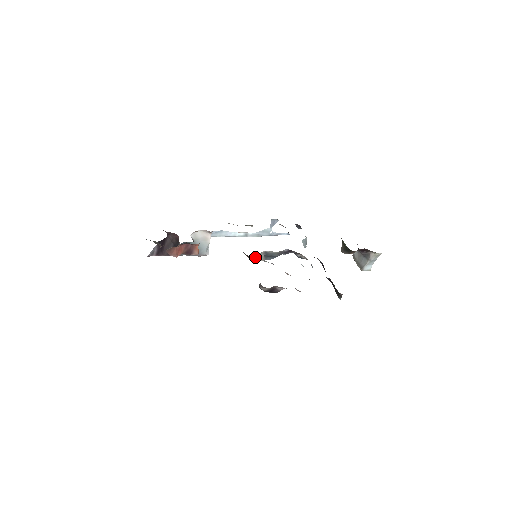
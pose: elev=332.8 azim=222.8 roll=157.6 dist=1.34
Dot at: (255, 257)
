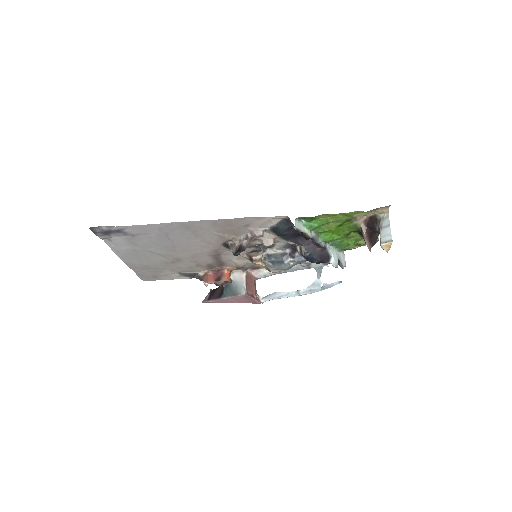
Dot at: (258, 260)
